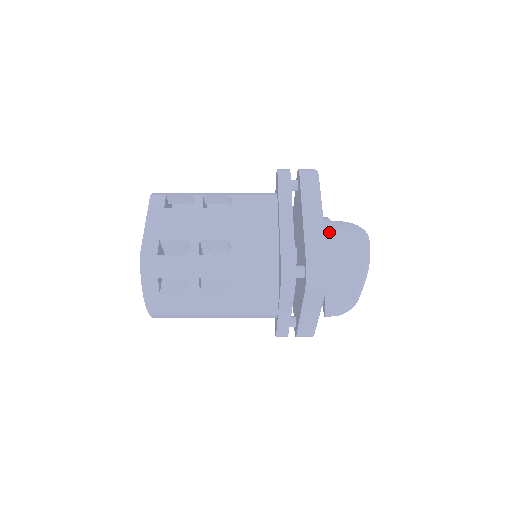
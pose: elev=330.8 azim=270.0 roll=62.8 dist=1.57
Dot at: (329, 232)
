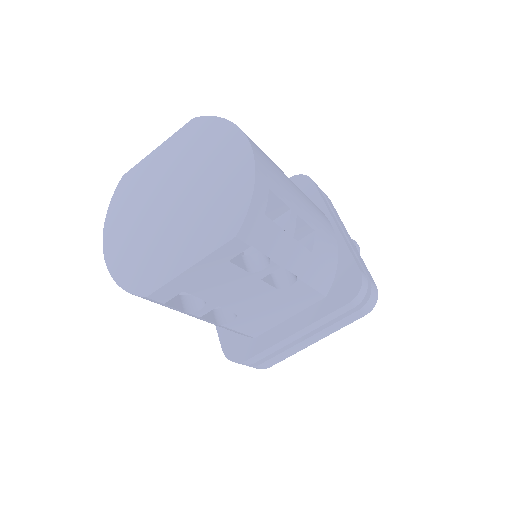
Dot at: occluded
